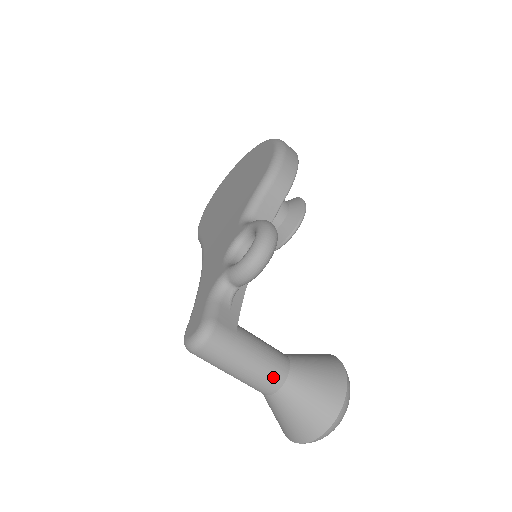
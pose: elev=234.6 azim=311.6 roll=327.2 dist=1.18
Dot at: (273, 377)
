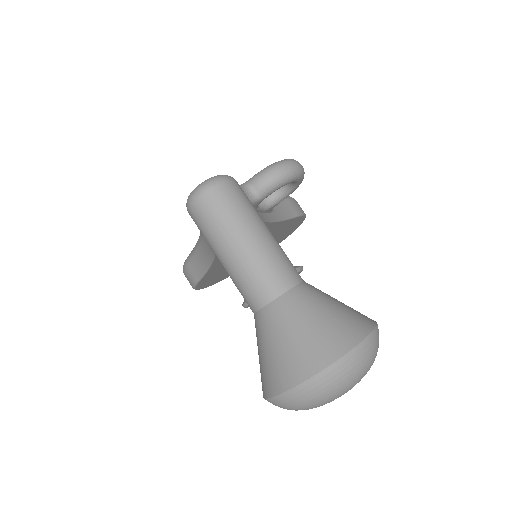
Dot at: (286, 268)
